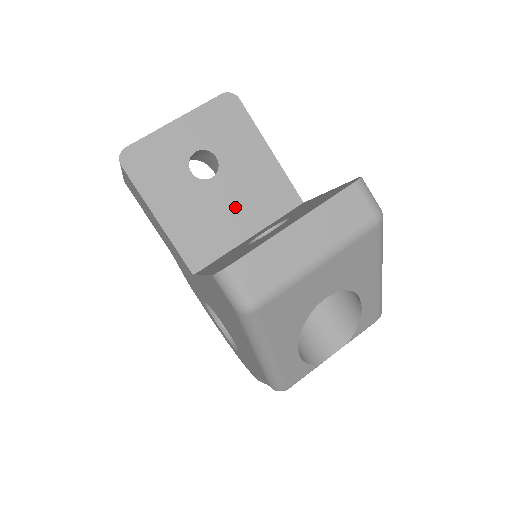
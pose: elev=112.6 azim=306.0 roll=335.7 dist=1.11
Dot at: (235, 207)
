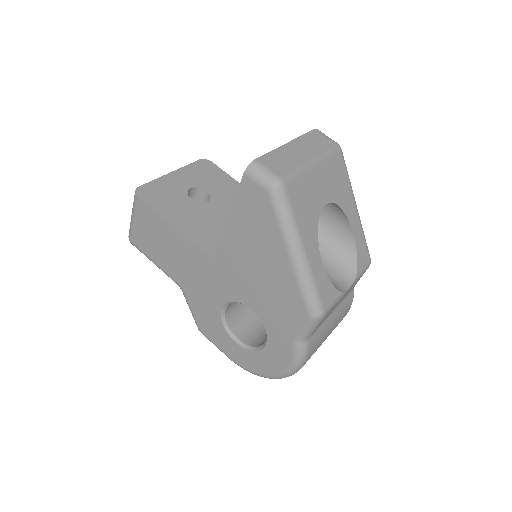
Dot at: occluded
